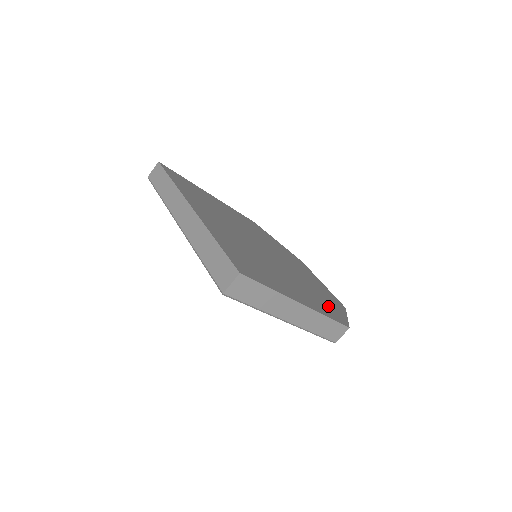
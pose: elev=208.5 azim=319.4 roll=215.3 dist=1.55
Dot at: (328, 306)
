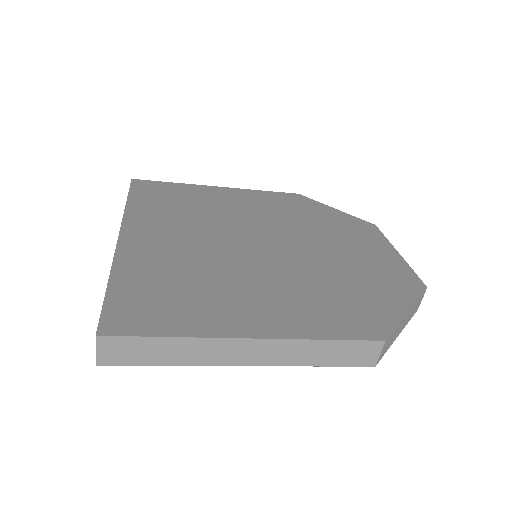
Dot at: (355, 308)
